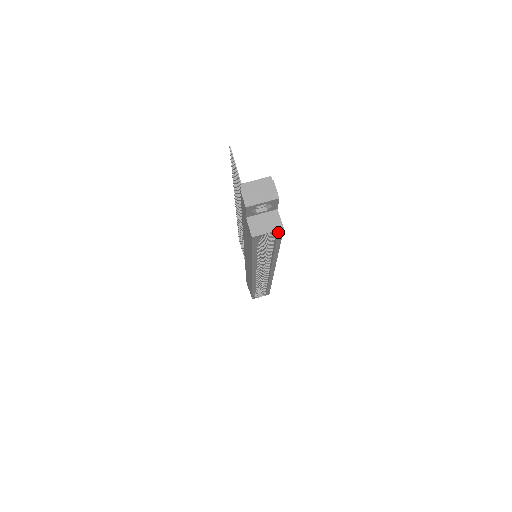
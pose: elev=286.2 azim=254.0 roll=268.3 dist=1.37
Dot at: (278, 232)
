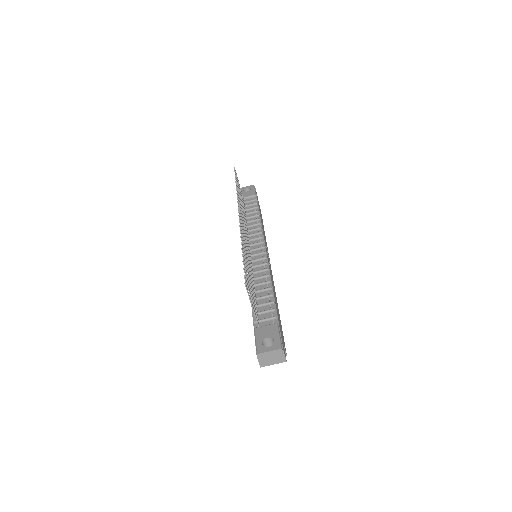
Dot at: occluded
